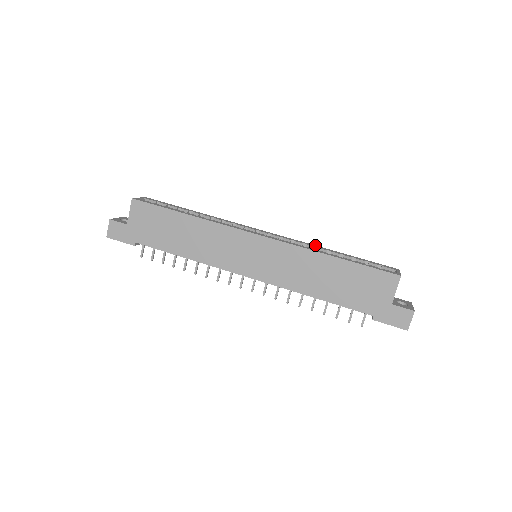
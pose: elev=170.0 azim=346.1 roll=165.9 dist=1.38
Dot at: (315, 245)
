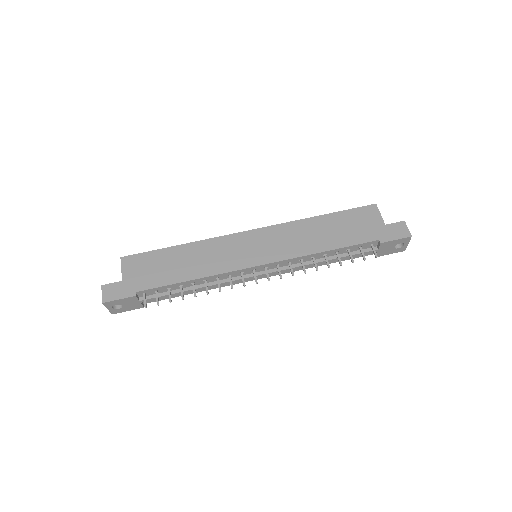
Dot at: occluded
